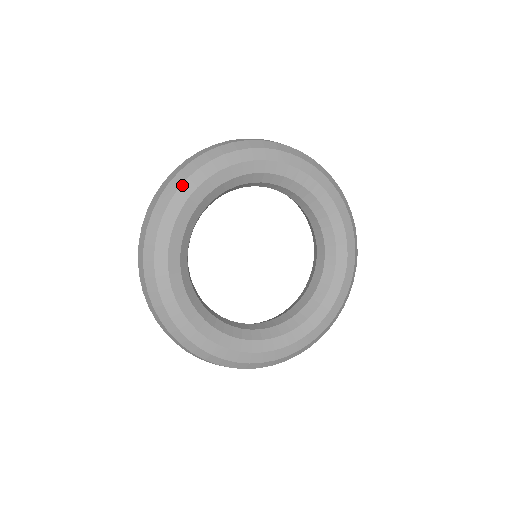
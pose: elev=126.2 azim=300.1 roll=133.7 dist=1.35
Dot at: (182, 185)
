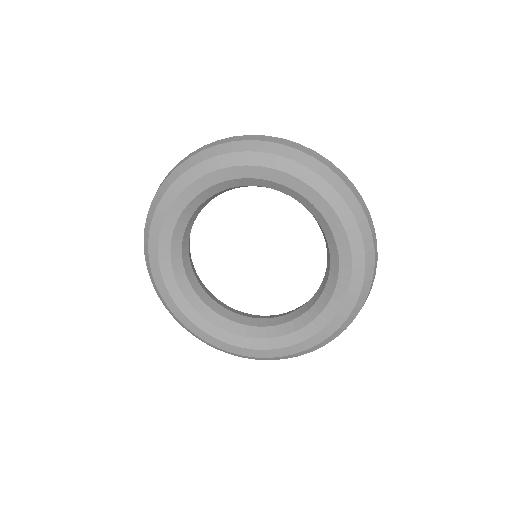
Dot at: (196, 165)
